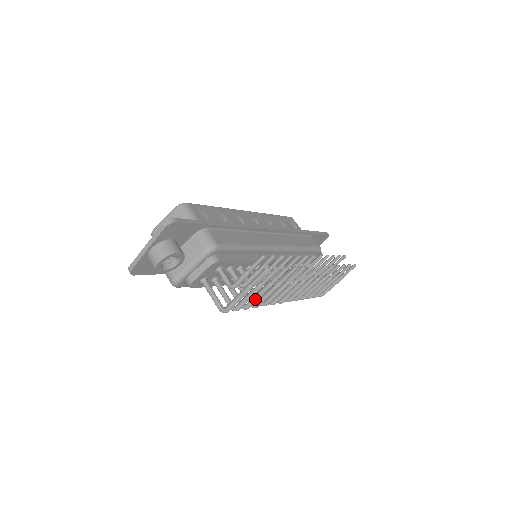
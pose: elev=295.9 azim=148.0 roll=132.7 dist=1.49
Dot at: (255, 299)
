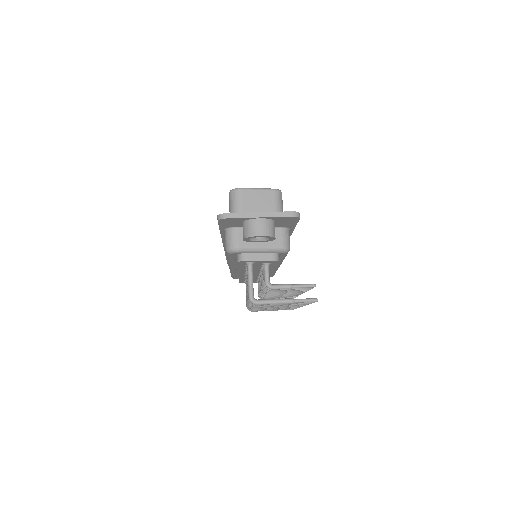
Dot at: occluded
